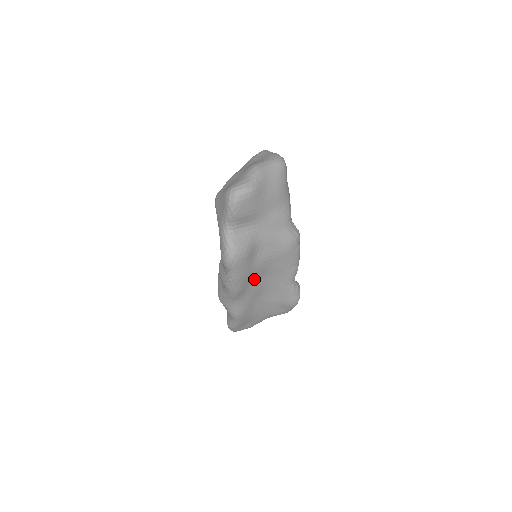
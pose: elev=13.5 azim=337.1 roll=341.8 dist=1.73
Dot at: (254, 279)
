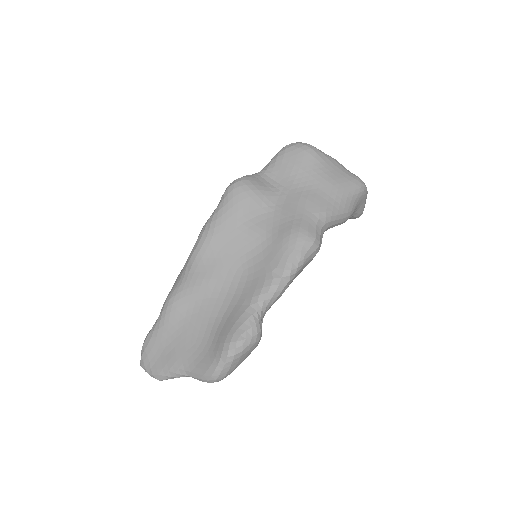
Dot at: (229, 249)
